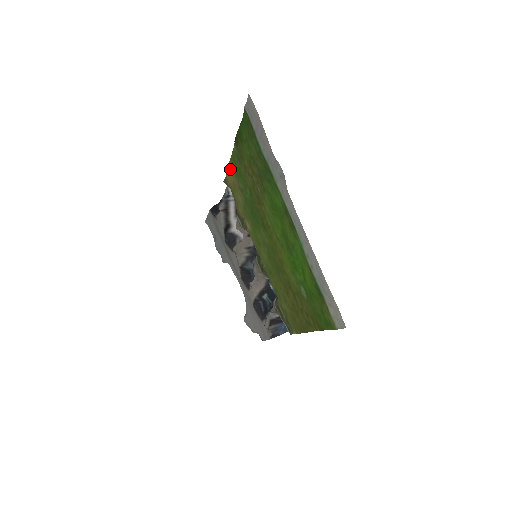
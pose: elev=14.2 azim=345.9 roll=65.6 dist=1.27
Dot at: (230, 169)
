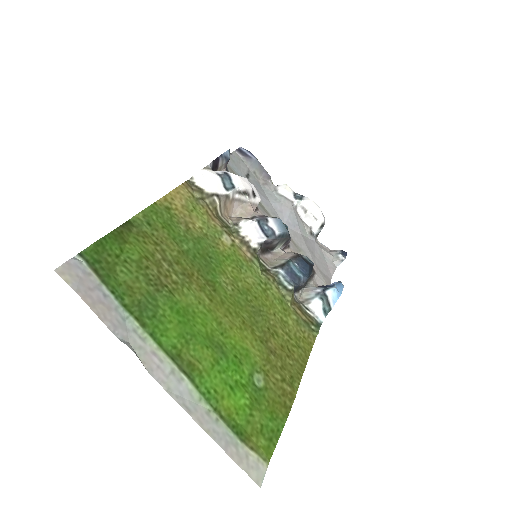
Dot at: (168, 201)
